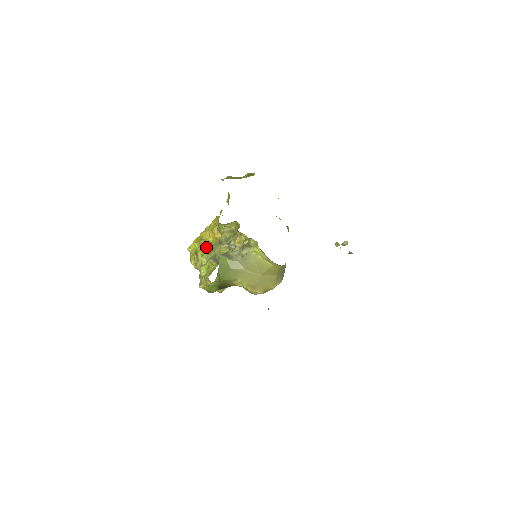
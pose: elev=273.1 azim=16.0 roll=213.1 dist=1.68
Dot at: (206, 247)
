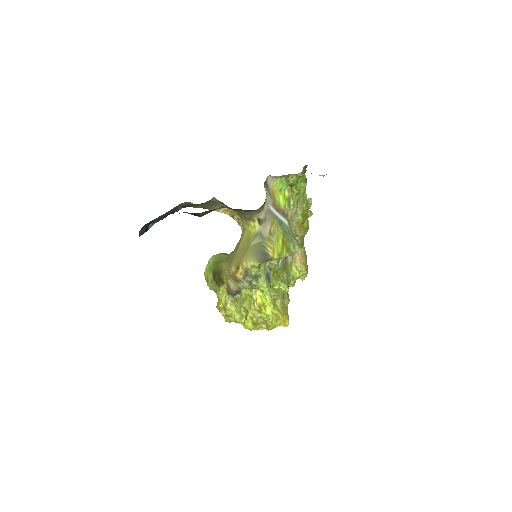
Dot at: occluded
